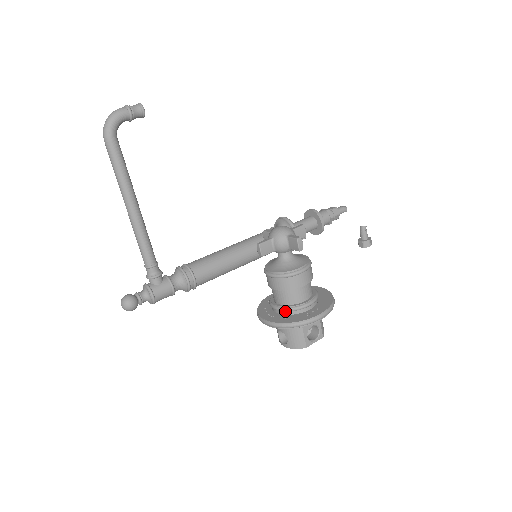
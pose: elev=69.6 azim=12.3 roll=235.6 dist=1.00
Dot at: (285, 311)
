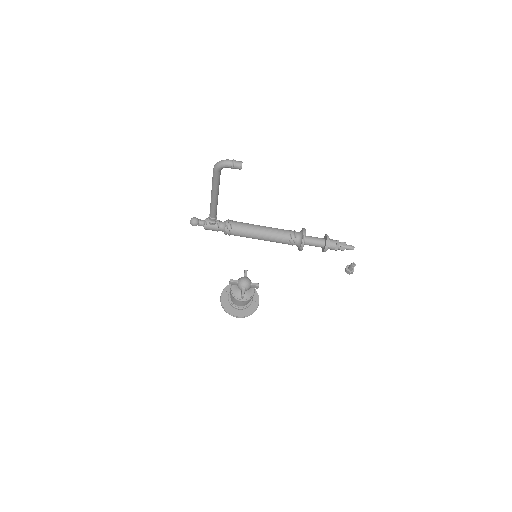
Dot at: (229, 302)
